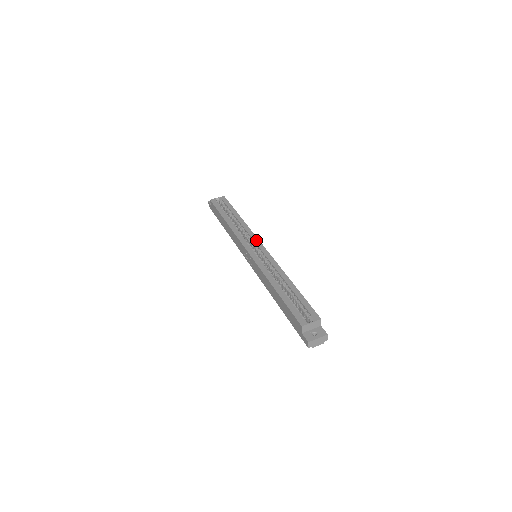
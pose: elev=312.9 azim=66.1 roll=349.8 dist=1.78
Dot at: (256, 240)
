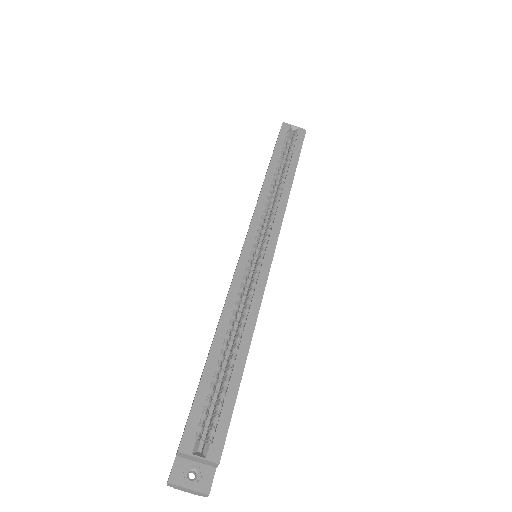
Dot at: (274, 233)
